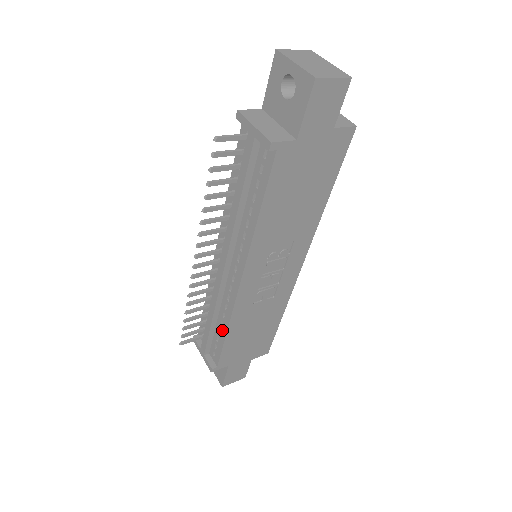
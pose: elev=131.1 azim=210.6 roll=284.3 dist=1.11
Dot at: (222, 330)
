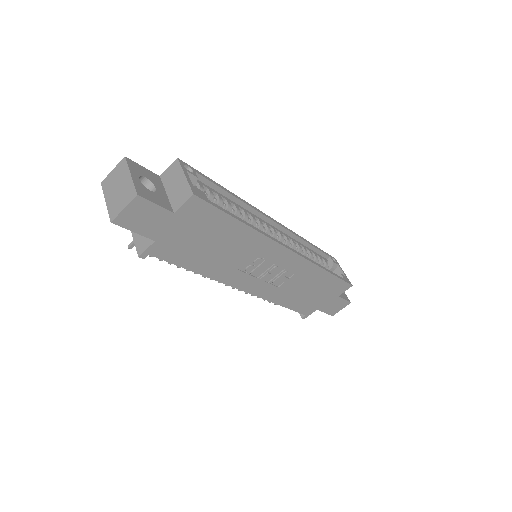
Dot at: occluded
